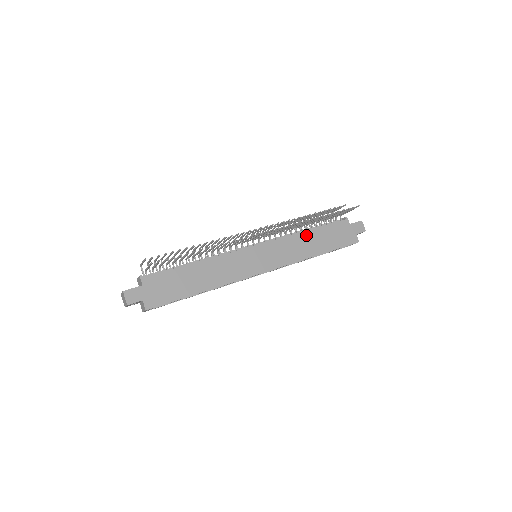
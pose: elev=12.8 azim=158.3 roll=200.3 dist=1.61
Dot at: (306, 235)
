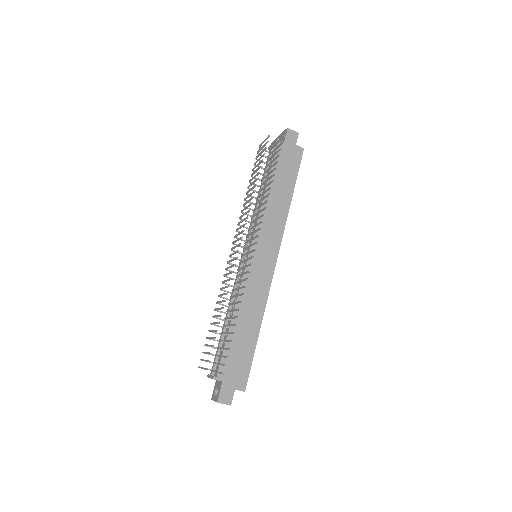
Dot at: occluded
